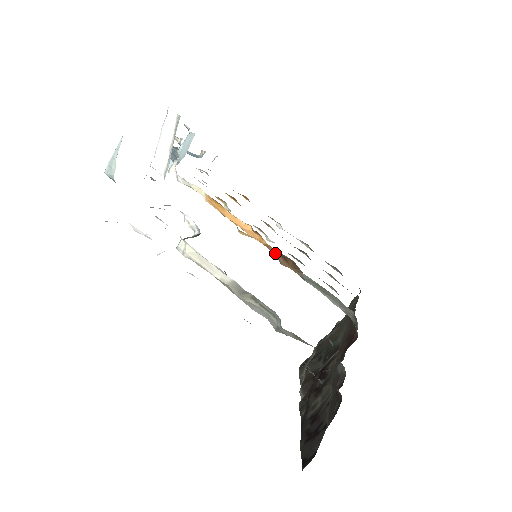
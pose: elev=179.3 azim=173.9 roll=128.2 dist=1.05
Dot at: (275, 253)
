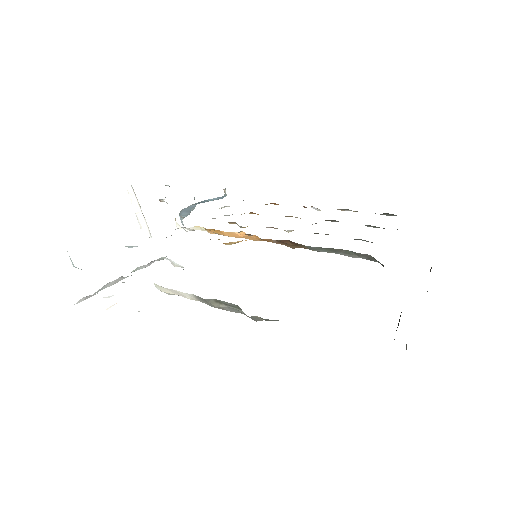
Dot at: (276, 242)
